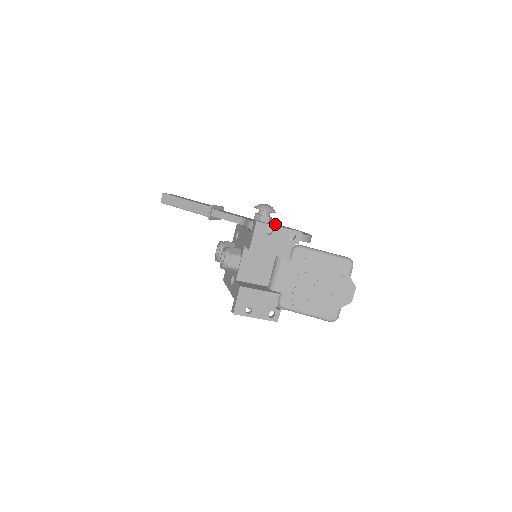
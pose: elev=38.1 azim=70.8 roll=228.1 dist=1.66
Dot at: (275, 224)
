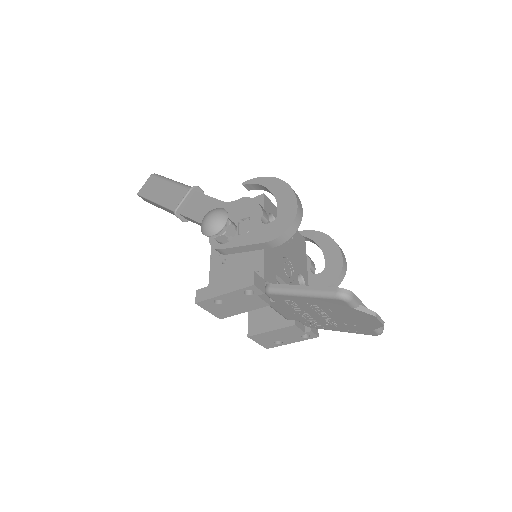
Dot at: (256, 184)
